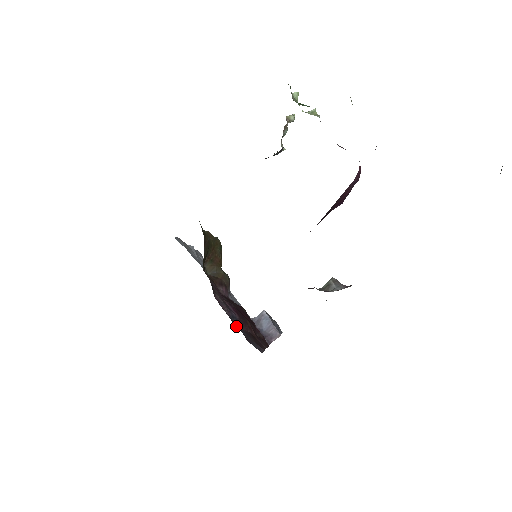
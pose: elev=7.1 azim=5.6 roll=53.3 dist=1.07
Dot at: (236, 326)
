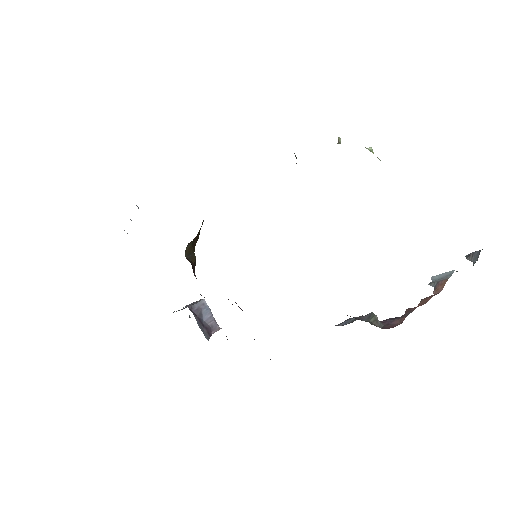
Dot at: occluded
